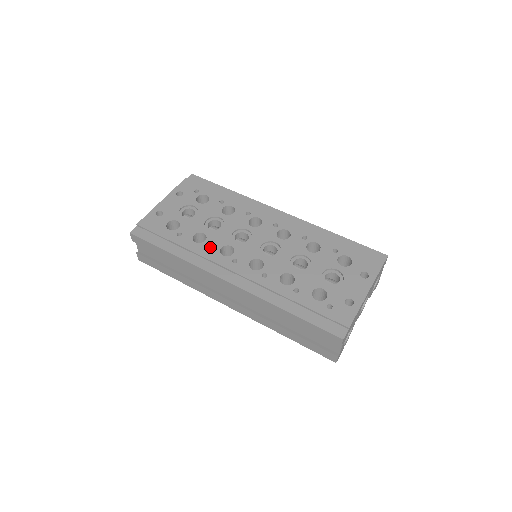
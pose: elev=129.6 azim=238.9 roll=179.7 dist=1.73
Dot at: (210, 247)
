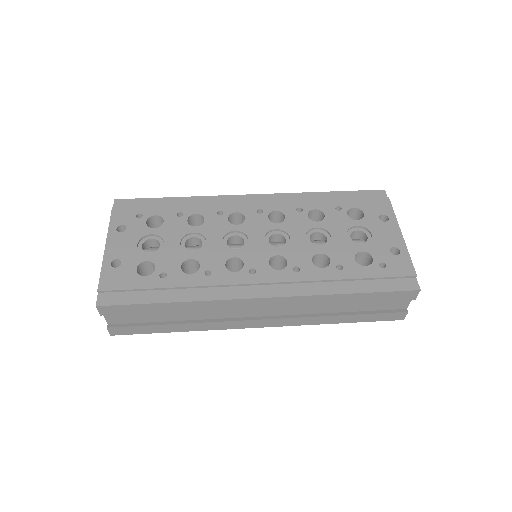
Dot at: (212, 270)
